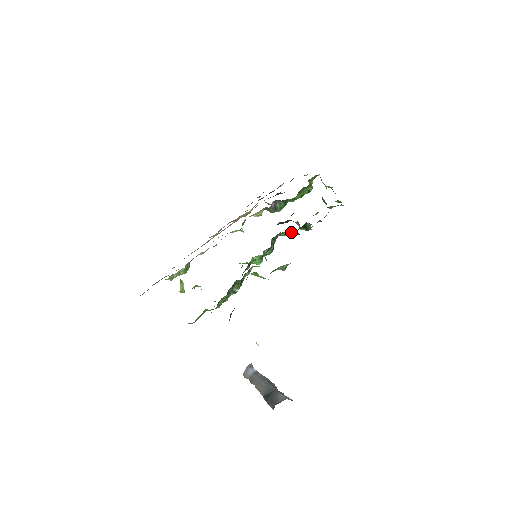
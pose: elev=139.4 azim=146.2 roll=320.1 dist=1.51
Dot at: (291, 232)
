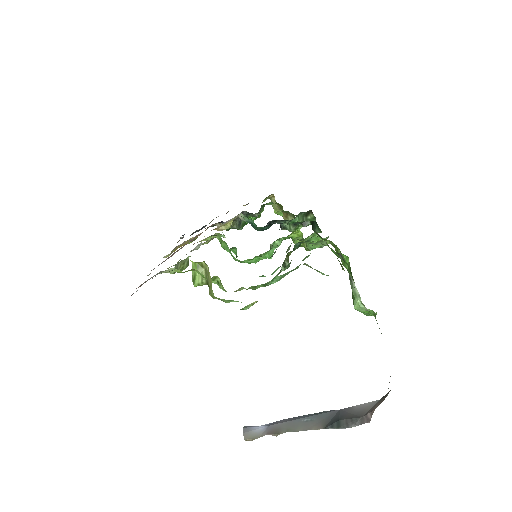
Dot at: (303, 217)
